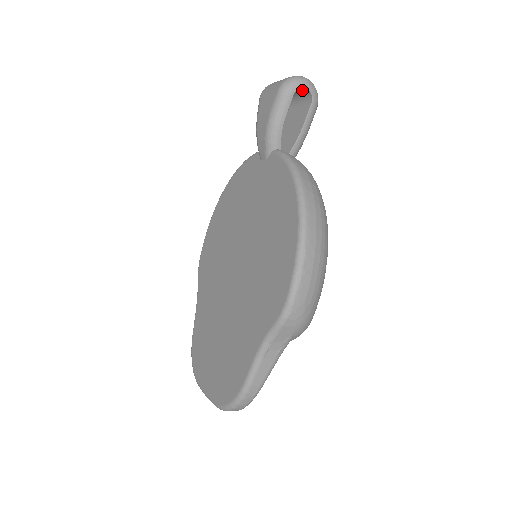
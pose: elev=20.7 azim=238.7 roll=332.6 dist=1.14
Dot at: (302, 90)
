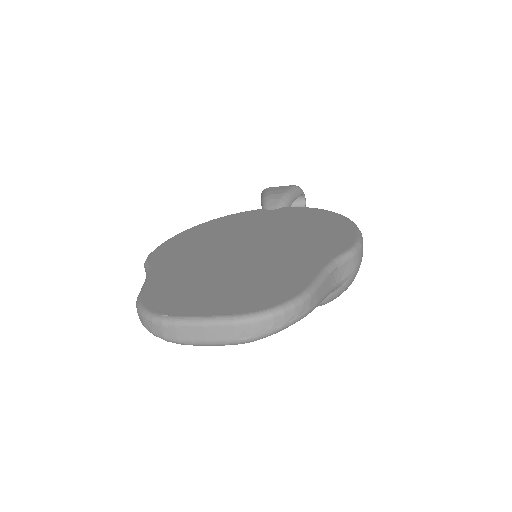
Dot at: (299, 201)
